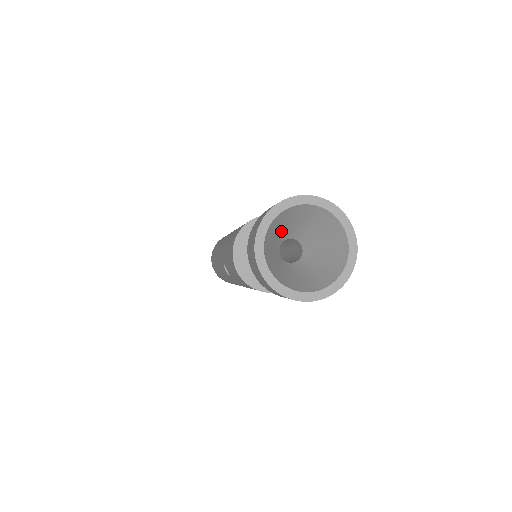
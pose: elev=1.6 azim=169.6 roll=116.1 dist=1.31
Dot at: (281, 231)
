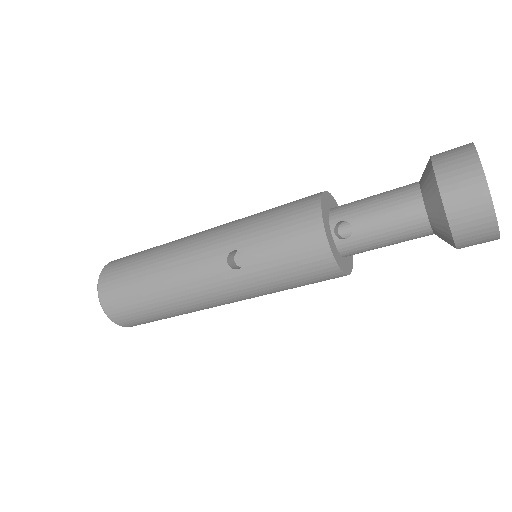
Dot at: occluded
